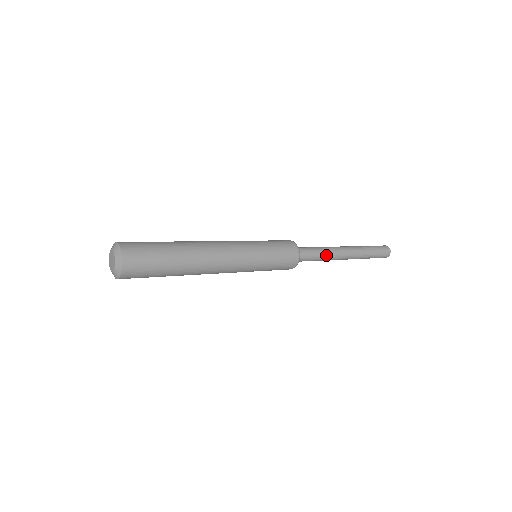
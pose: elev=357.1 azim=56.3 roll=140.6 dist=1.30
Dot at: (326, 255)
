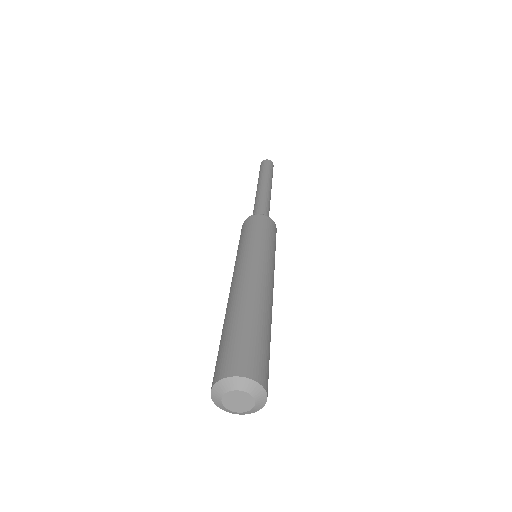
Dot at: occluded
